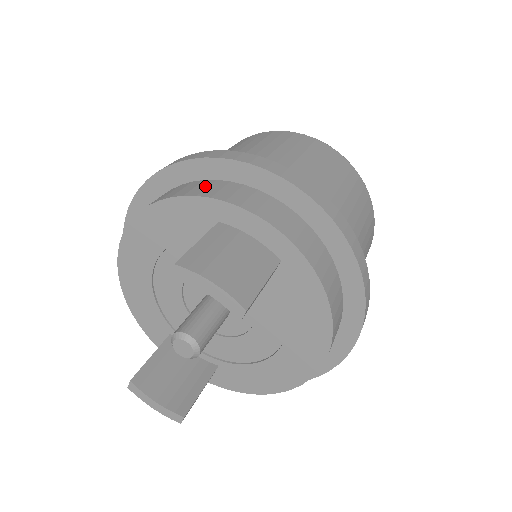
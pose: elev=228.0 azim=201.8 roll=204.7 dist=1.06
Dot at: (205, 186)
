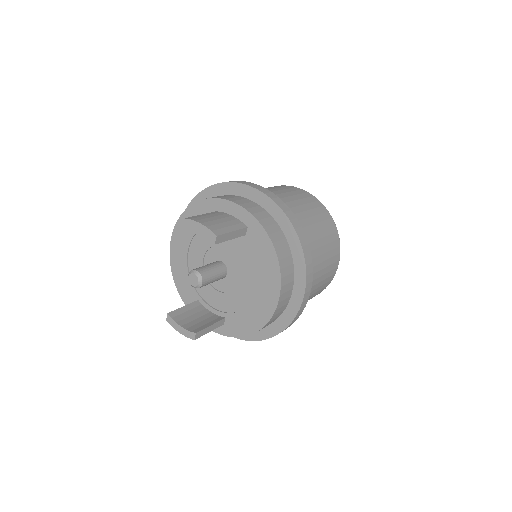
Dot at: occluded
